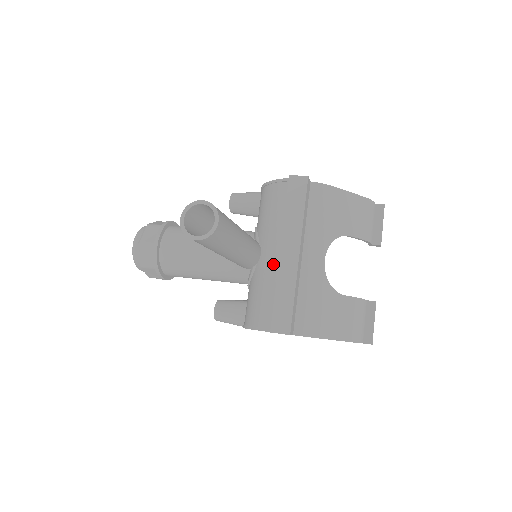
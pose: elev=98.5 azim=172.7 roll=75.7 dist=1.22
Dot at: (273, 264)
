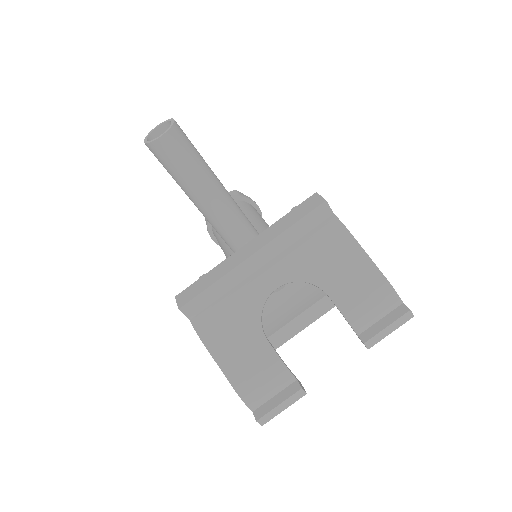
Dot at: occluded
